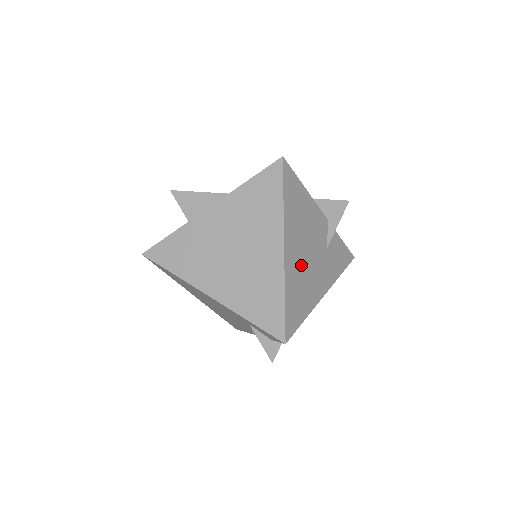
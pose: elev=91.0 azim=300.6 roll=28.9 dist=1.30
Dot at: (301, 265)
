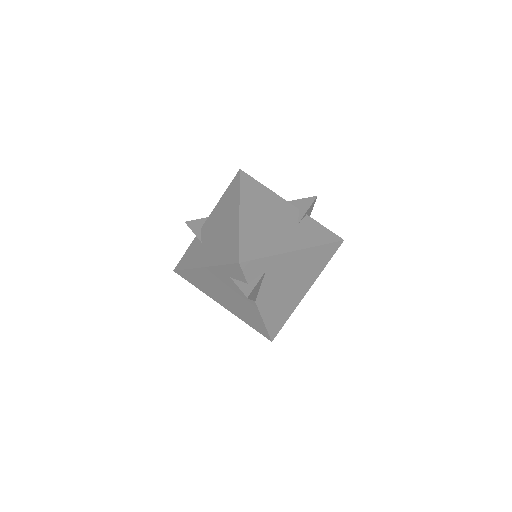
Dot at: (261, 225)
